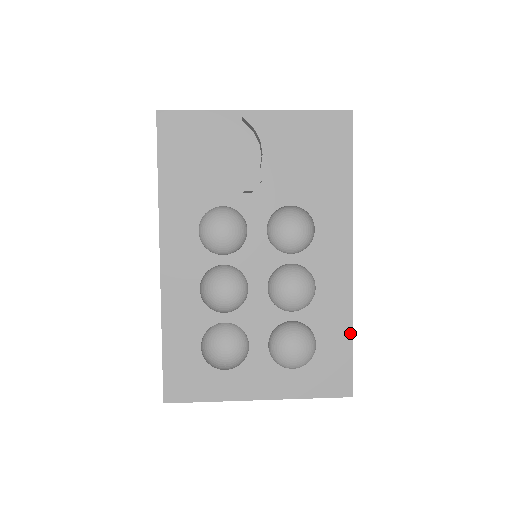
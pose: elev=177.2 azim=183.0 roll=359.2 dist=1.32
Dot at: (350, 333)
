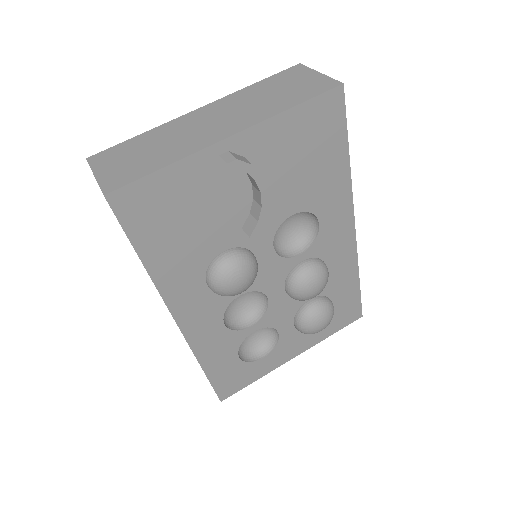
Dot at: (357, 281)
